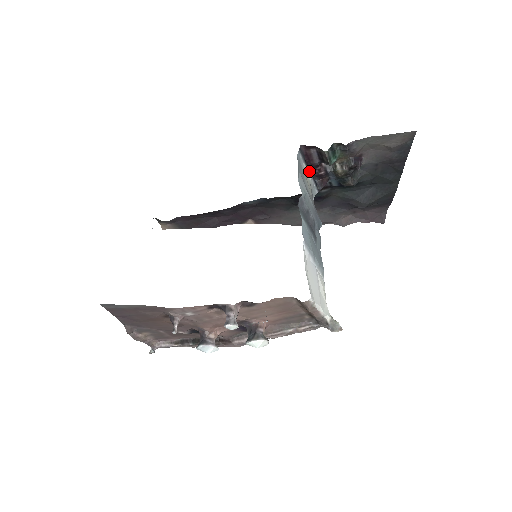
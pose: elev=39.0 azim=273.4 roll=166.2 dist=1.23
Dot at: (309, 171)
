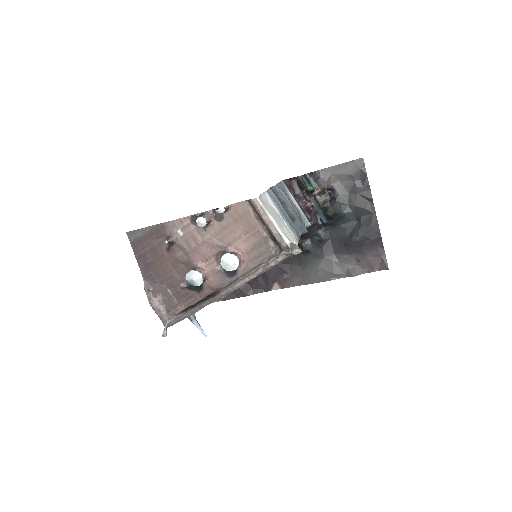
Dot at: (297, 203)
